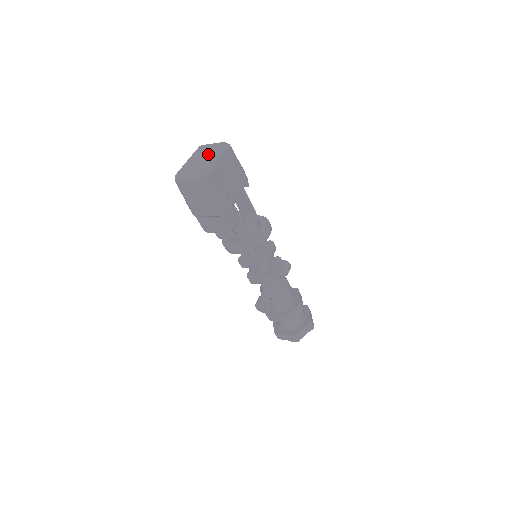
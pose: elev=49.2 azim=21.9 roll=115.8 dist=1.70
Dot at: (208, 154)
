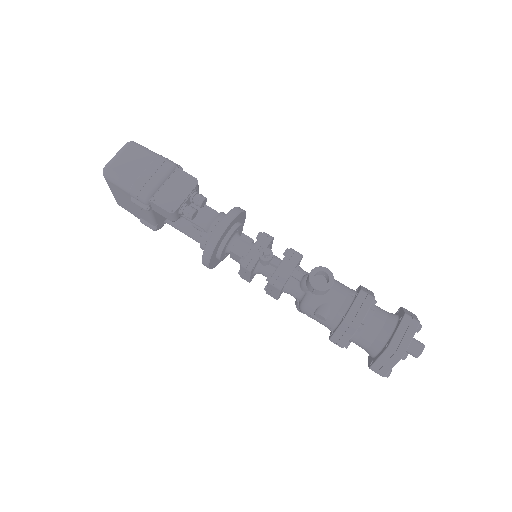
Dot at: occluded
